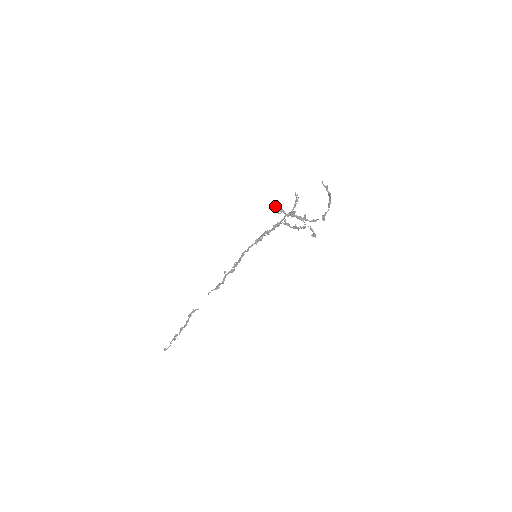
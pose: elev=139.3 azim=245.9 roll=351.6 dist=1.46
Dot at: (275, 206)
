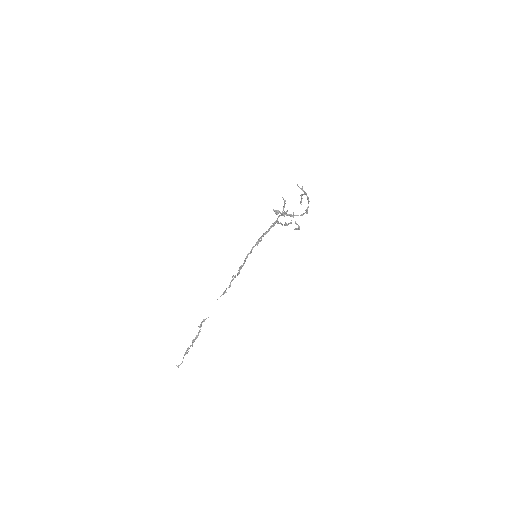
Dot at: (273, 209)
